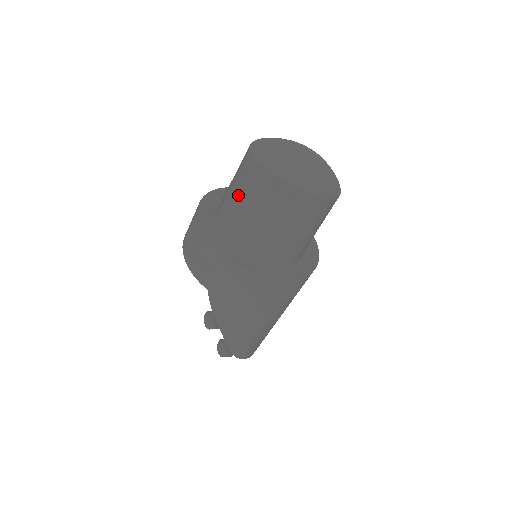
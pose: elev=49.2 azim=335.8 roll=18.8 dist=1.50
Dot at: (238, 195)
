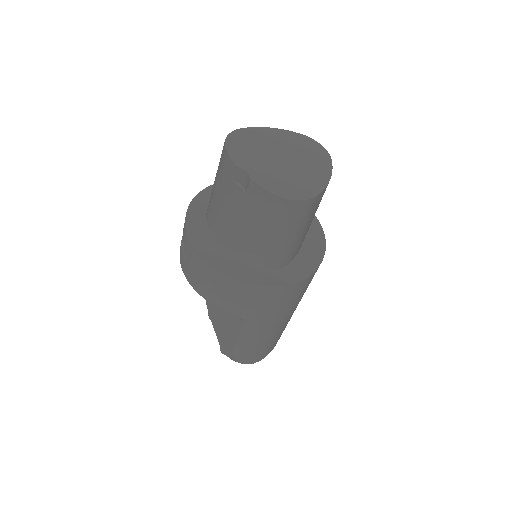
Dot at: (215, 182)
